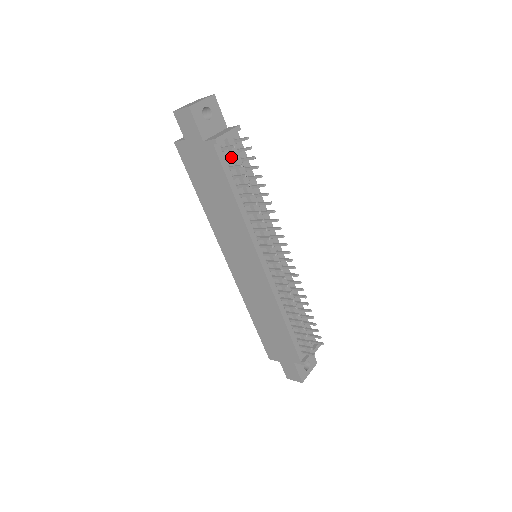
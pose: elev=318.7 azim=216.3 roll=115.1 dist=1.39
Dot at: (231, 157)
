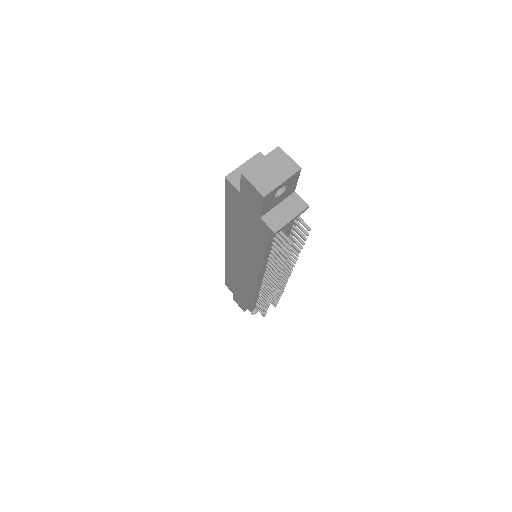
Dot at: (282, 242)
